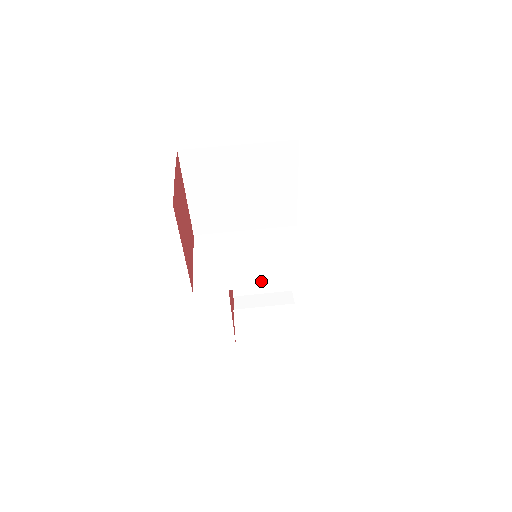
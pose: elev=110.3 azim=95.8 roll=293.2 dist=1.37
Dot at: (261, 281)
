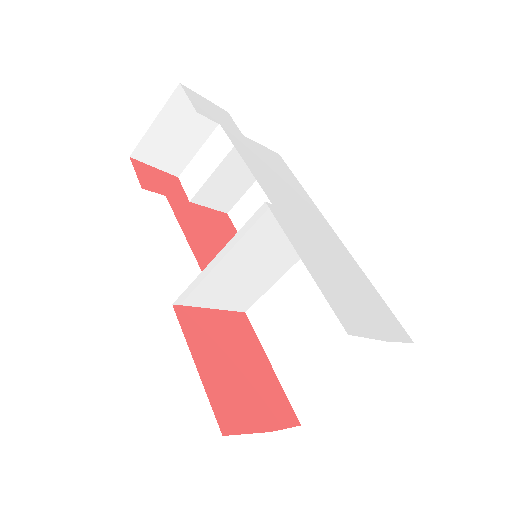
Dot at: (288, 265)
